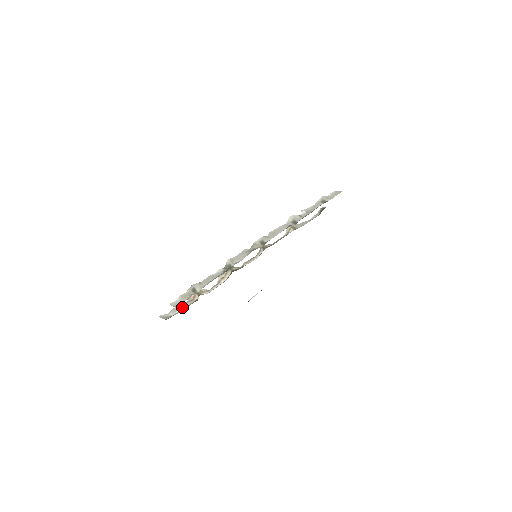
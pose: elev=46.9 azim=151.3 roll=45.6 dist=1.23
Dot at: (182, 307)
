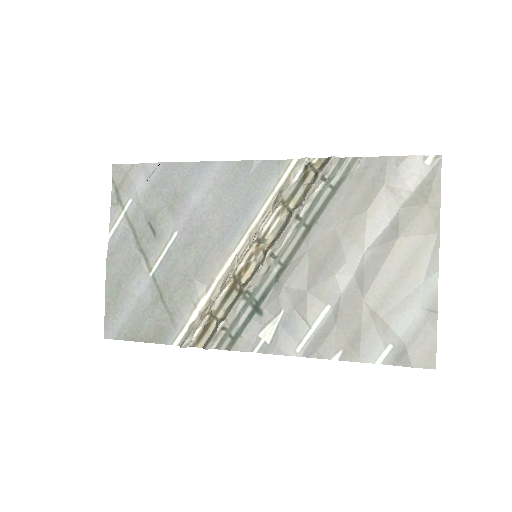
Dot at: (197, 328)
